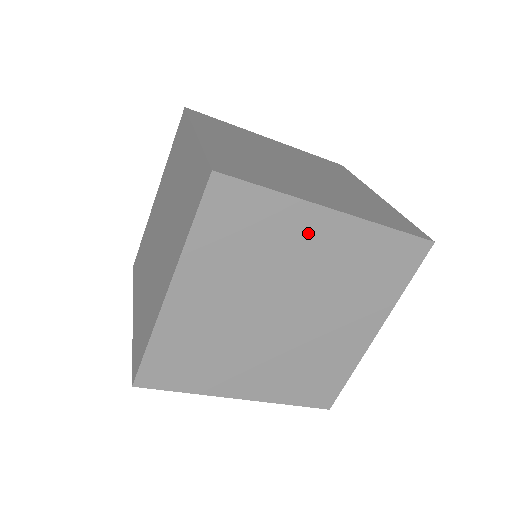
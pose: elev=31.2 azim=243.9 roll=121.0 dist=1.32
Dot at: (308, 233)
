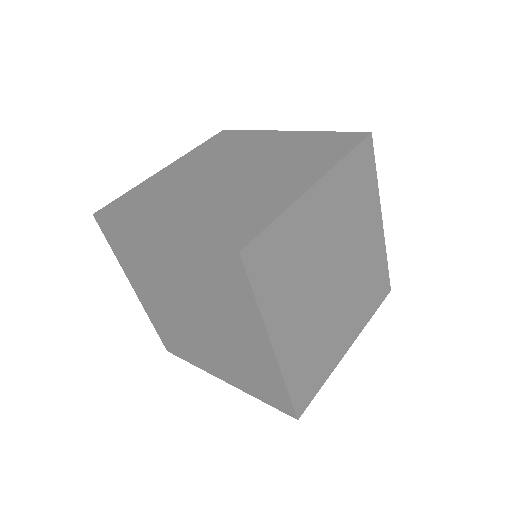
Dot at: (370, 222)
